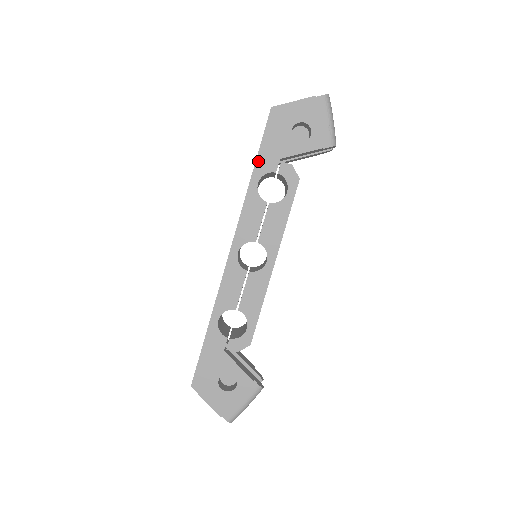
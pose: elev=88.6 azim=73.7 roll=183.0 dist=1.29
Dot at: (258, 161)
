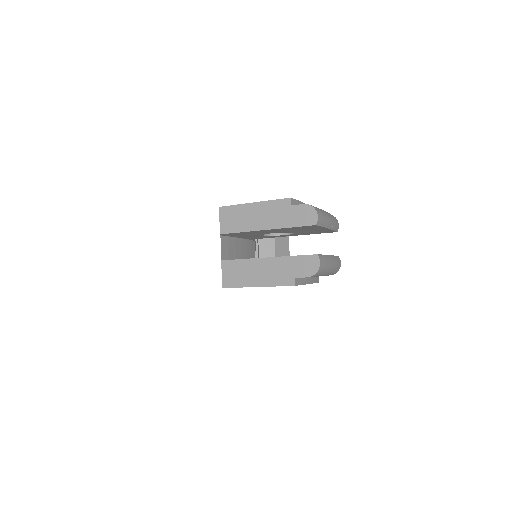
Dot at: occluded
